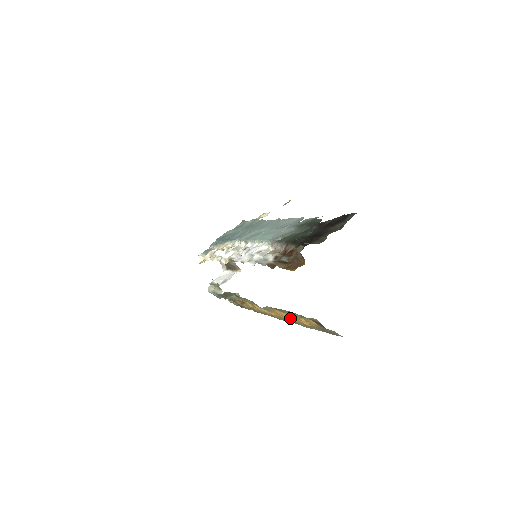
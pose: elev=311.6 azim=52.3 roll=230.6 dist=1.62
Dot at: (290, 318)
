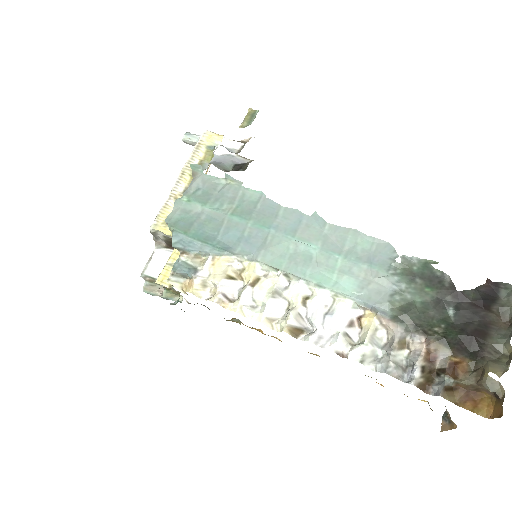
Dot at: occluded
